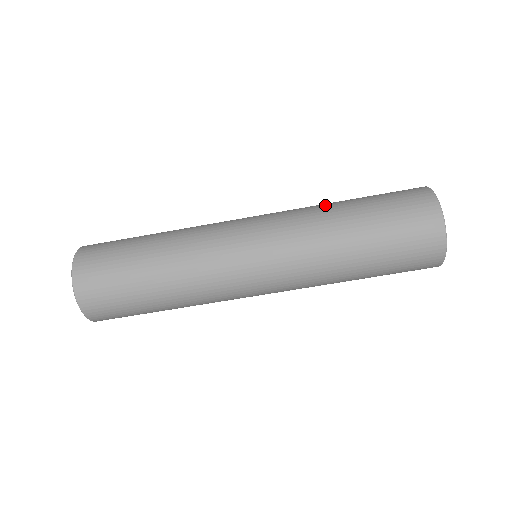
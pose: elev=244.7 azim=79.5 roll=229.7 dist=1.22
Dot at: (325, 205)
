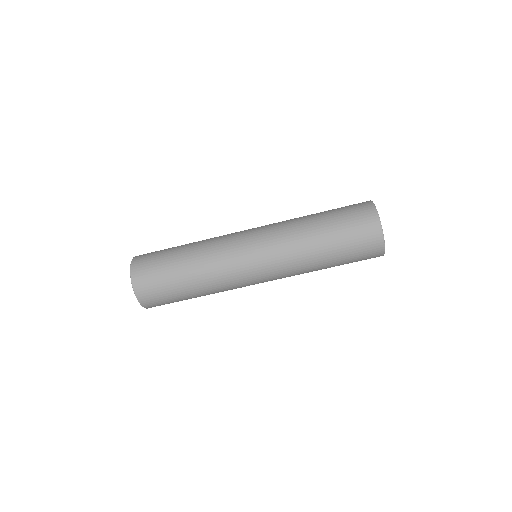
Dot at: occluded
